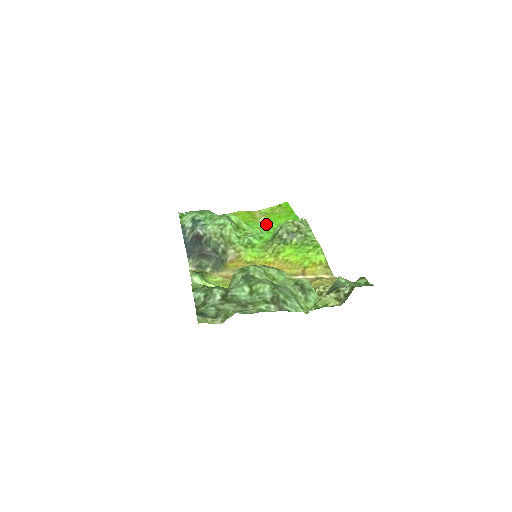
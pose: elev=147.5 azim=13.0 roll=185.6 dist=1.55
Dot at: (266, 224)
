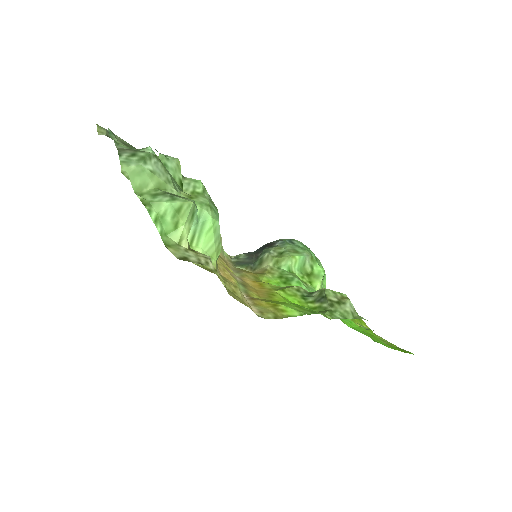
Dot at: occluded
